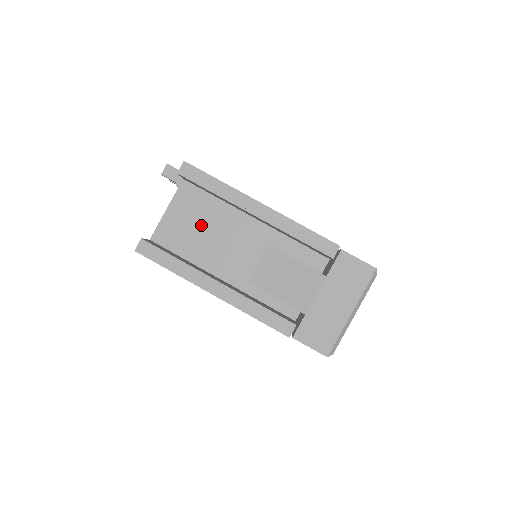
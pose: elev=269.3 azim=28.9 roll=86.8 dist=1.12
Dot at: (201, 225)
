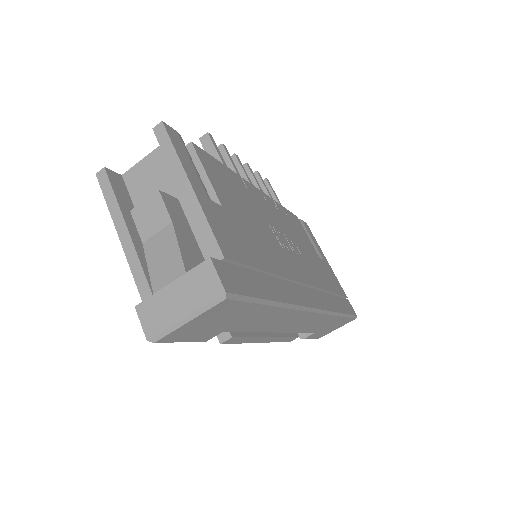
Dot at: (158, 183)
